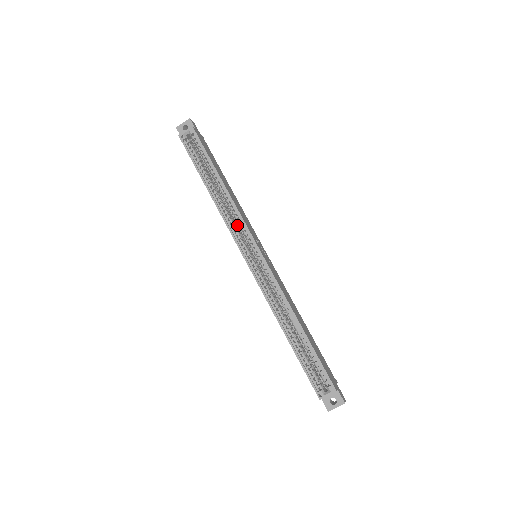
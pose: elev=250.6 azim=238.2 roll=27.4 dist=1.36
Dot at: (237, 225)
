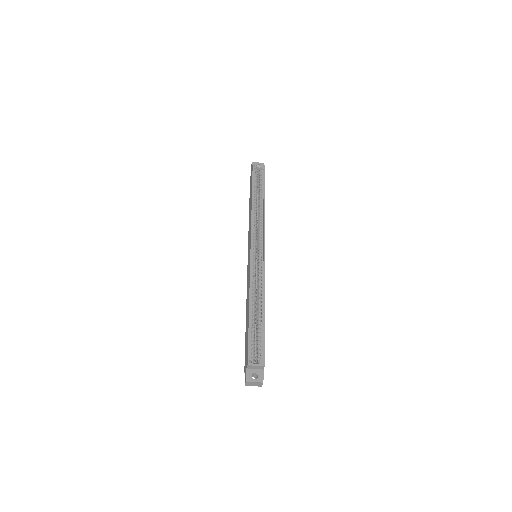
Dot at: (257, 230)
